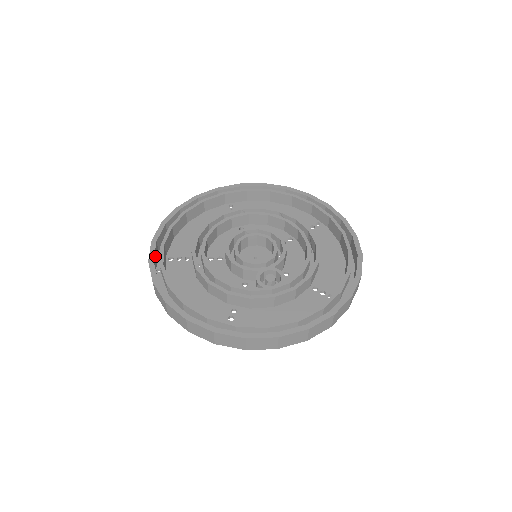
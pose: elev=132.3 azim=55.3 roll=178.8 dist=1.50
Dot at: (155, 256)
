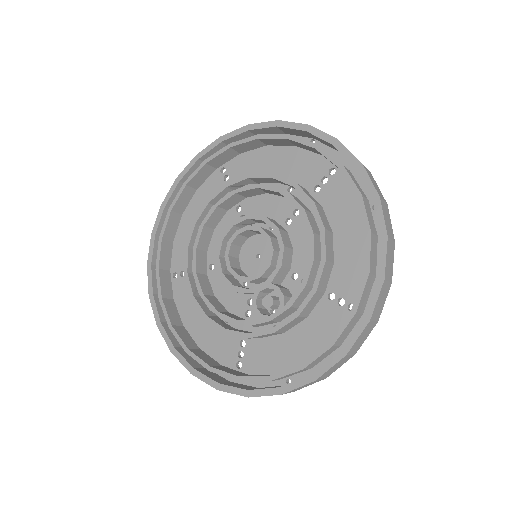
Dot at: (156, 283)
